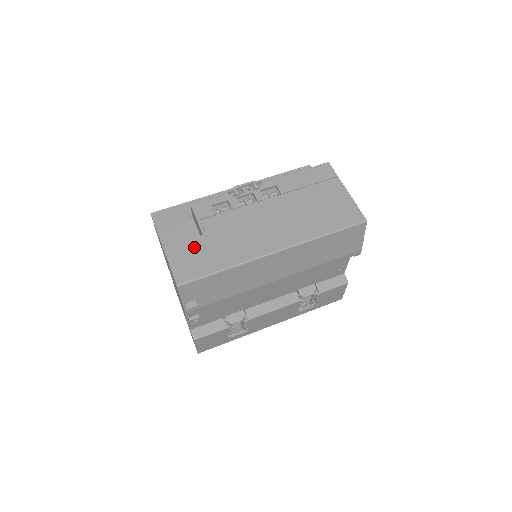
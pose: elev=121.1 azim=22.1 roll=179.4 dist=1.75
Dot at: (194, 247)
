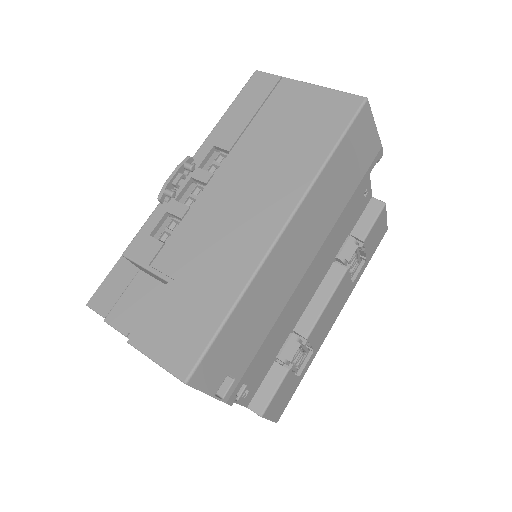
Dot at: (168, 308)
